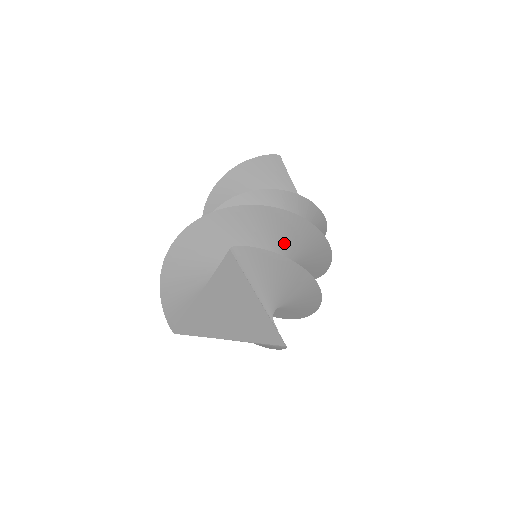
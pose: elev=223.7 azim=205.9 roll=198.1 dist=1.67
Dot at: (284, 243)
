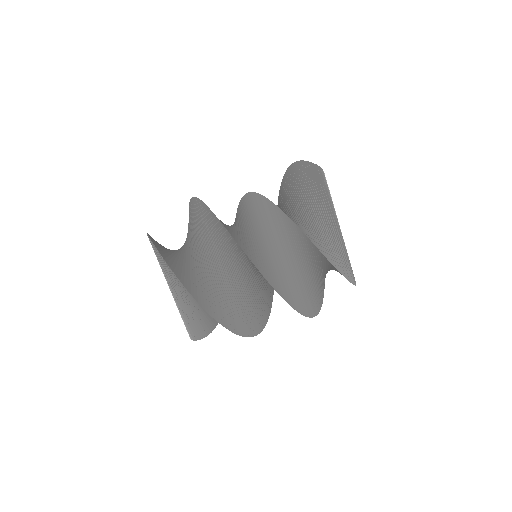
Dot at: (240, 258)
